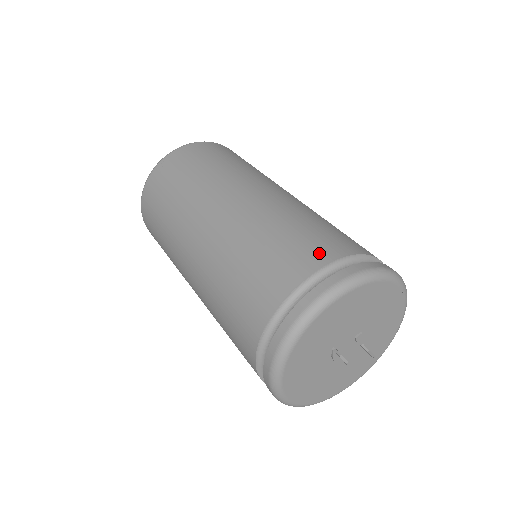
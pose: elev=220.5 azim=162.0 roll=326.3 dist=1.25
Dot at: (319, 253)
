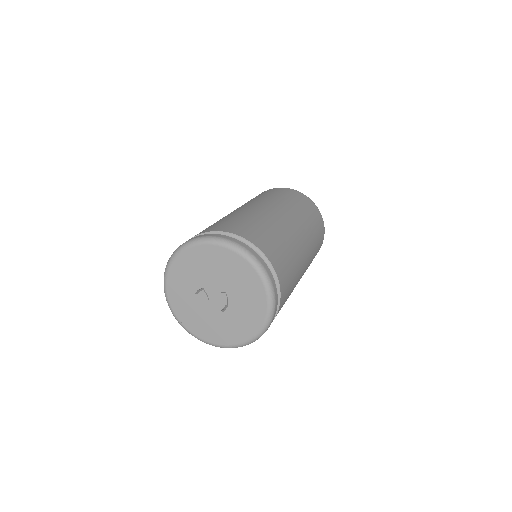
Dot at: (227, 228)
